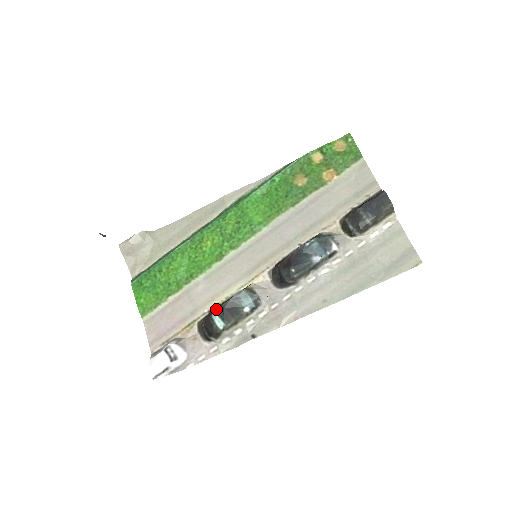
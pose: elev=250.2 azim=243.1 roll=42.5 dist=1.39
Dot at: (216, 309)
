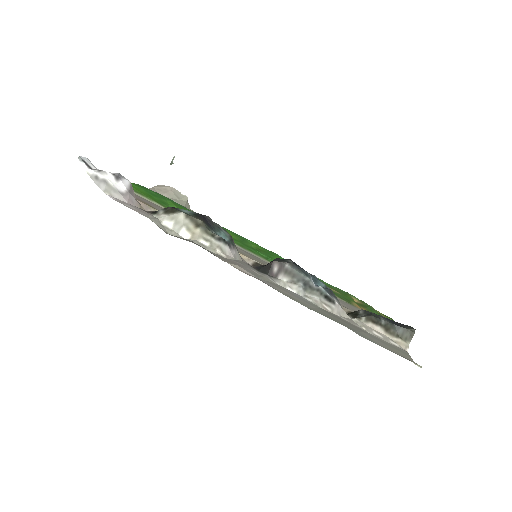
Dot at: occluded
